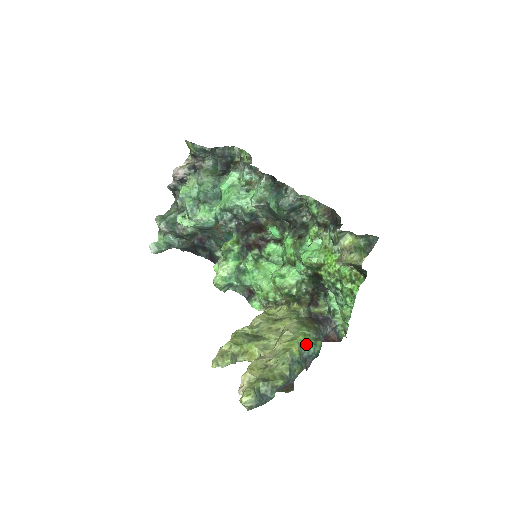
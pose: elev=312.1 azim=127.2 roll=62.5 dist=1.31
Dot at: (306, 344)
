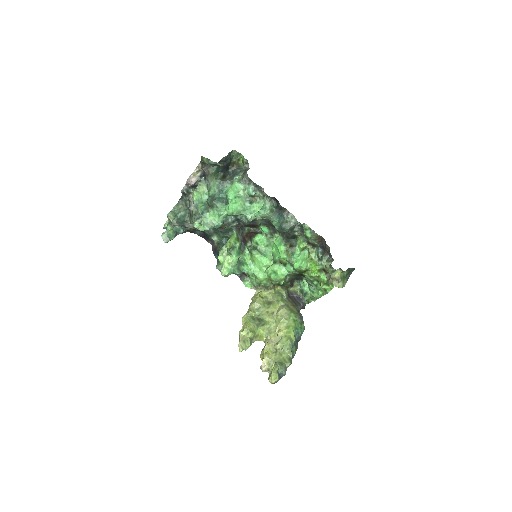
Dot at: (297, 329)
